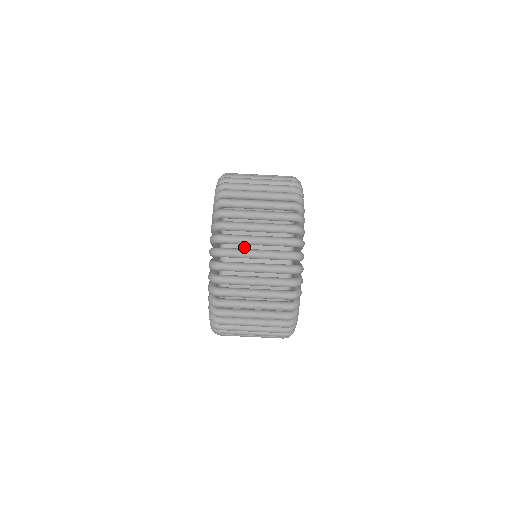
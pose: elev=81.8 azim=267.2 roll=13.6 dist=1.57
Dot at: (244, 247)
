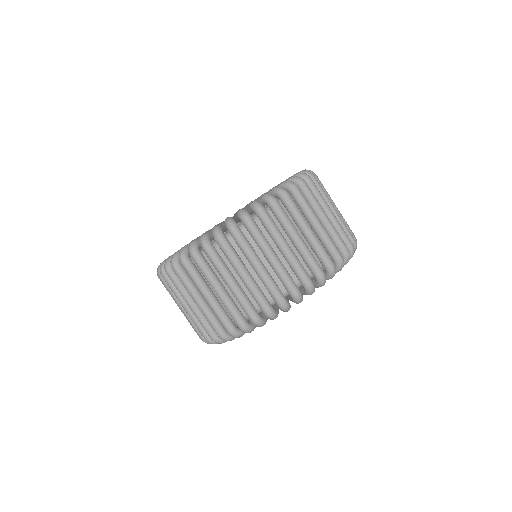
Dot at: occluded
